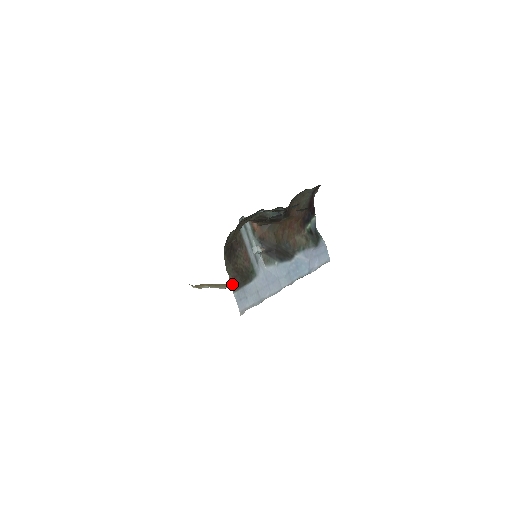
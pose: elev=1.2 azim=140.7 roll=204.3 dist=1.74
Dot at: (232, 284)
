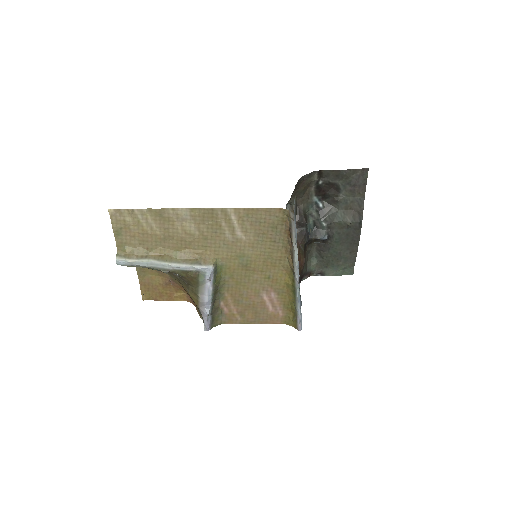
Dot at: occluded
